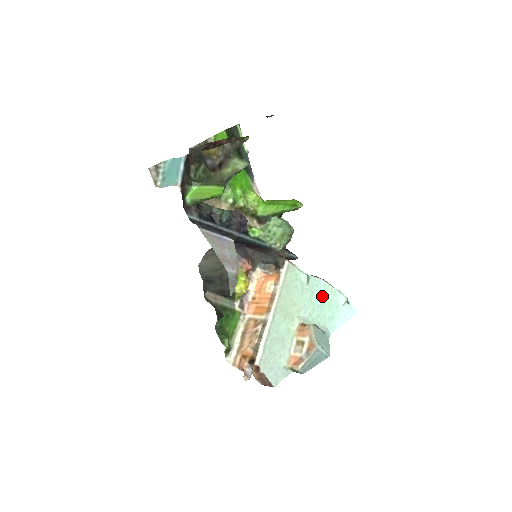
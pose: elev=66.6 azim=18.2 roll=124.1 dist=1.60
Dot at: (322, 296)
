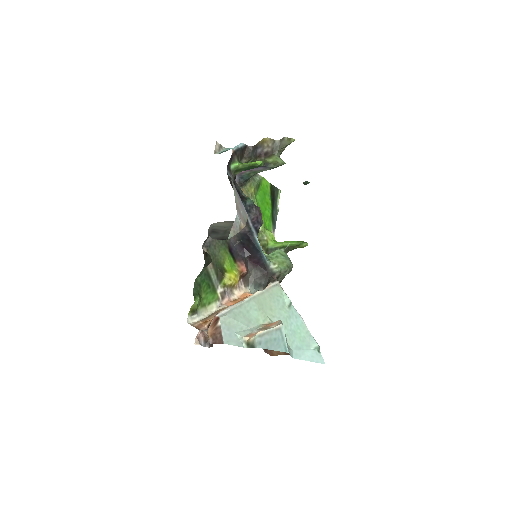
Dot at: (297, 327)
